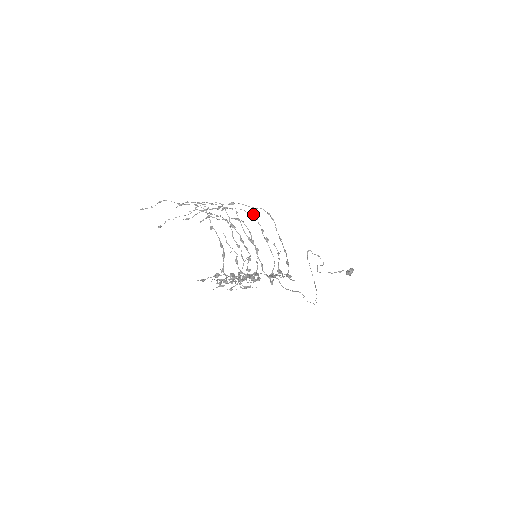
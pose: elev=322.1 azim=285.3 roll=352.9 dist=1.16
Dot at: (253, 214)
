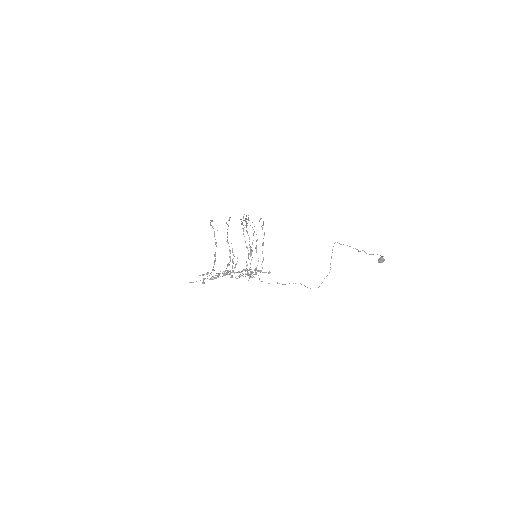
Dot at: occluded
